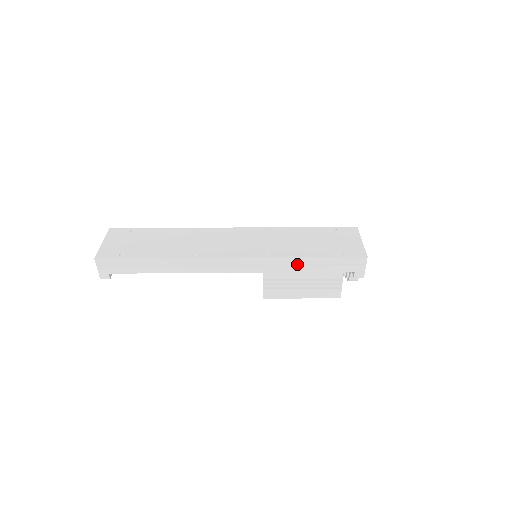
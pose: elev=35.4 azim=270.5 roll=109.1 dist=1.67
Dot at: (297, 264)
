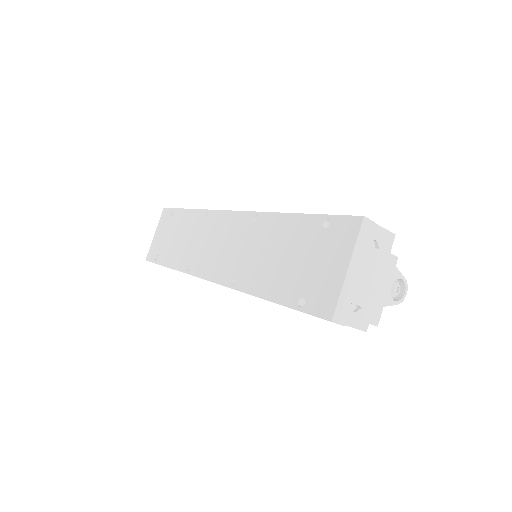
Dot at: occluded
